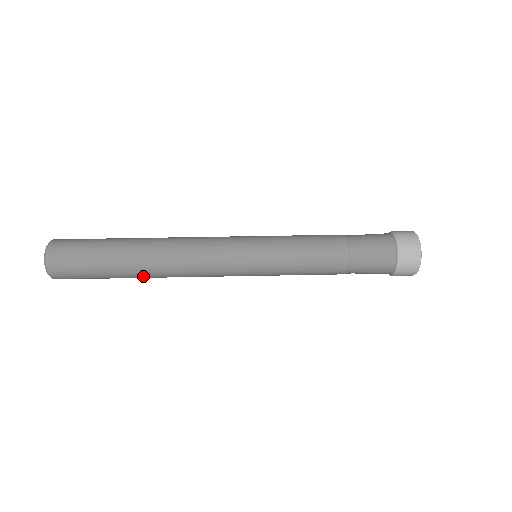
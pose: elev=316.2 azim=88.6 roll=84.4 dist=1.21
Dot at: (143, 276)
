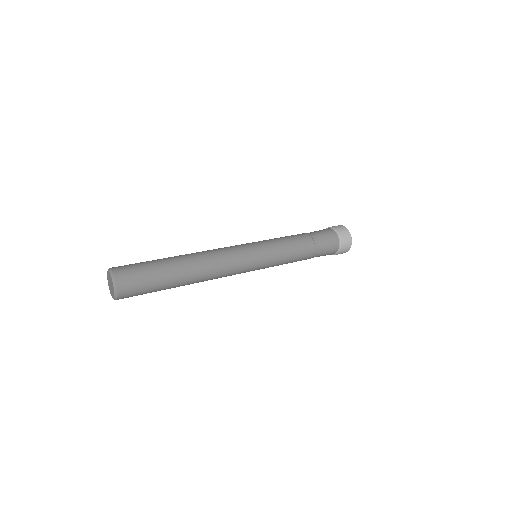
Dot at: (187, 272)
